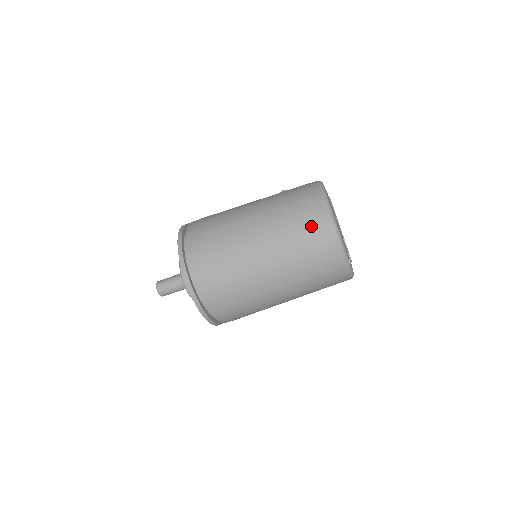
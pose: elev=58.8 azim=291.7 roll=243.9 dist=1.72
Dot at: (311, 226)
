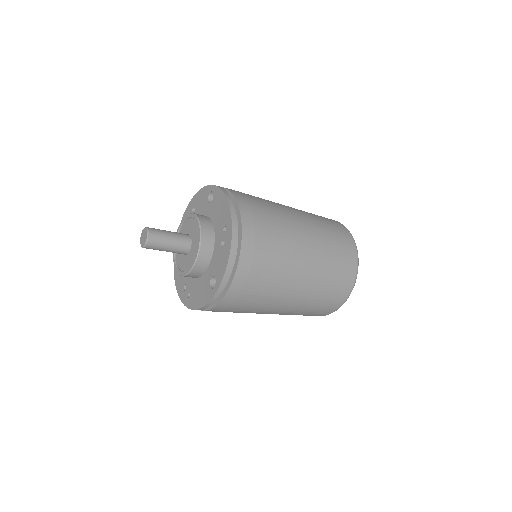
Dot at: (345, 253)
